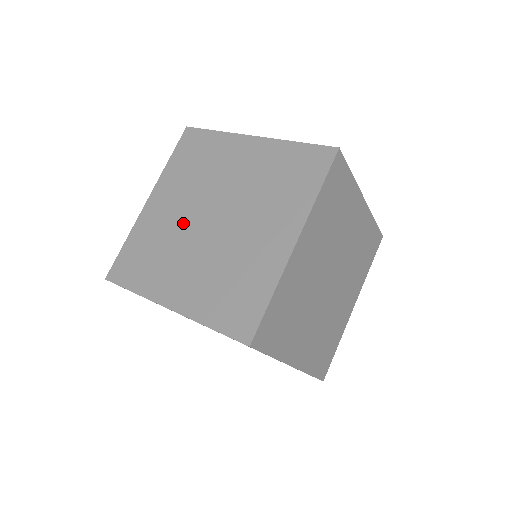
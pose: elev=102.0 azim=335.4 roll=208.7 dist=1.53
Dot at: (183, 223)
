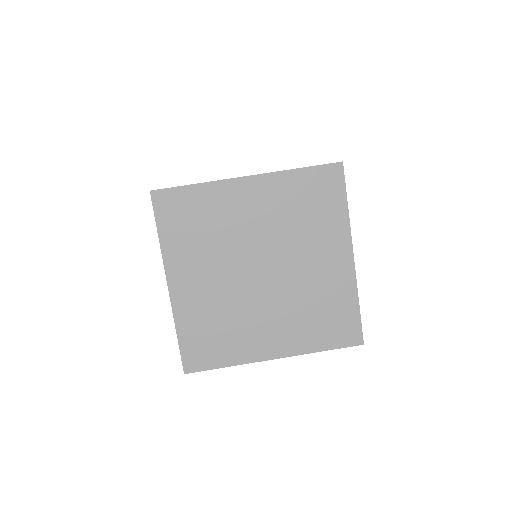
Dot at: (244, 242)
